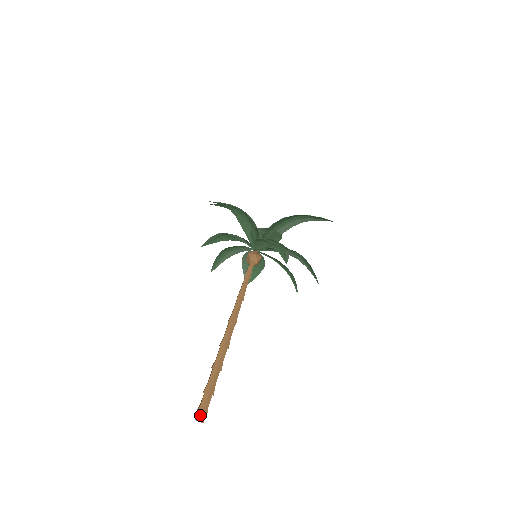
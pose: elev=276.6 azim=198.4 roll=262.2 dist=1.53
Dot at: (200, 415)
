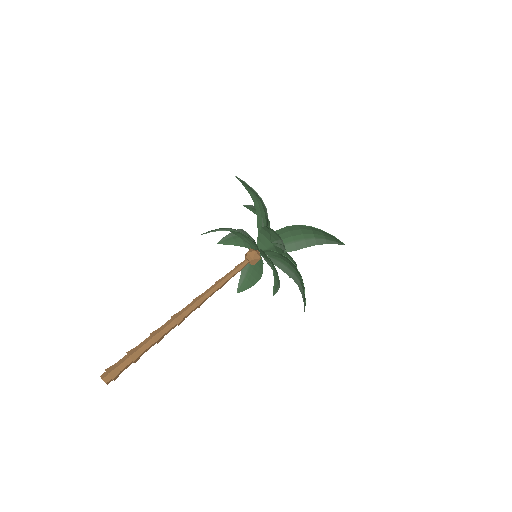
Dot at: (108, 372)
